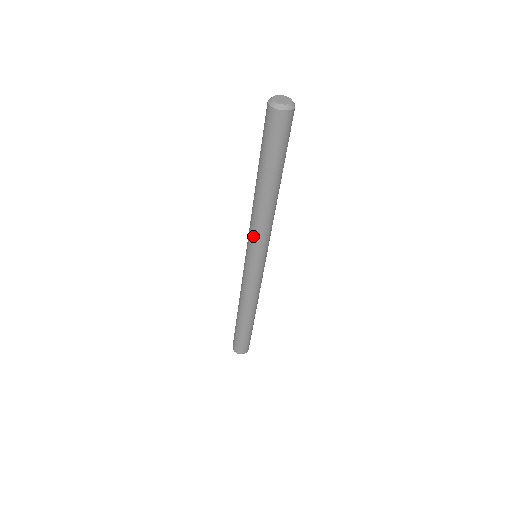
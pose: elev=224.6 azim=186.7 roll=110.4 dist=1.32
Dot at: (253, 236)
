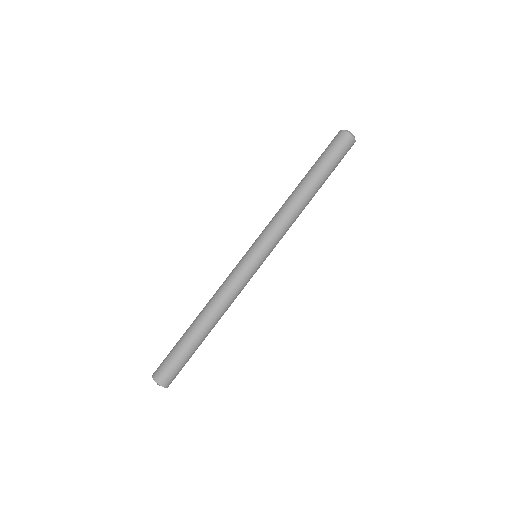
Dot at: (273, 227)
